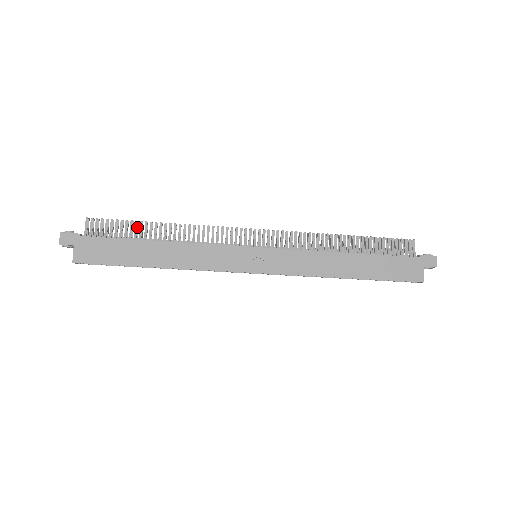
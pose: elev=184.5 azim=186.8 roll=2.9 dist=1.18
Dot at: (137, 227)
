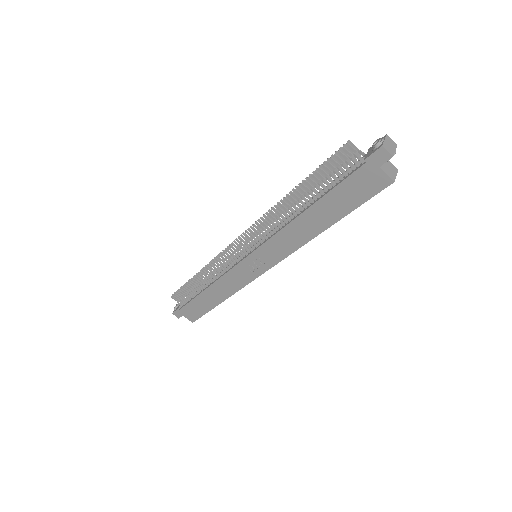
Dot at: (190, 286)
